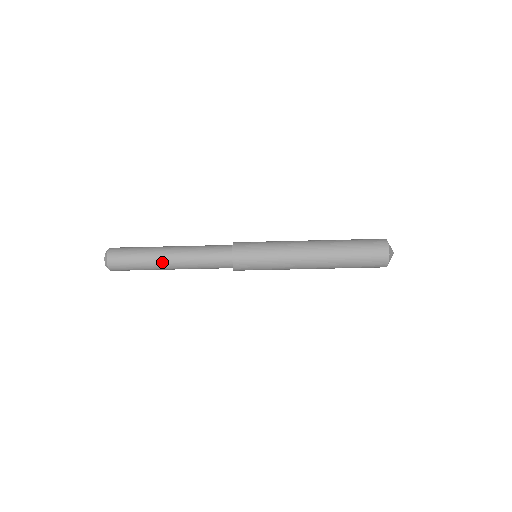
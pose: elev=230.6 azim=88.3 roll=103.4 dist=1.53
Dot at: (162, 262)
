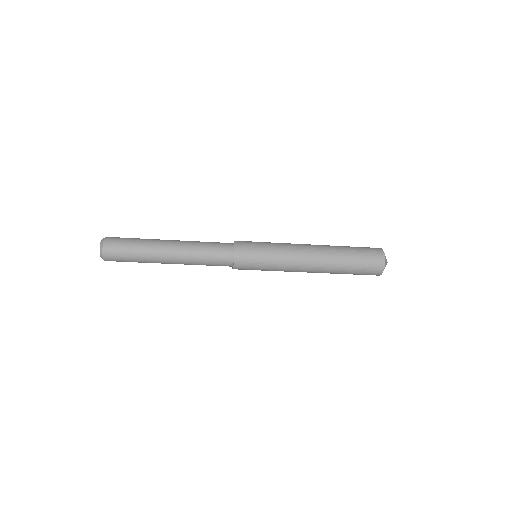
Dot at: (161, 262)
